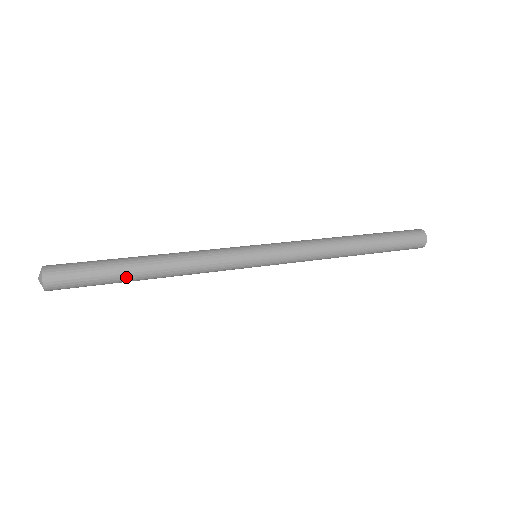
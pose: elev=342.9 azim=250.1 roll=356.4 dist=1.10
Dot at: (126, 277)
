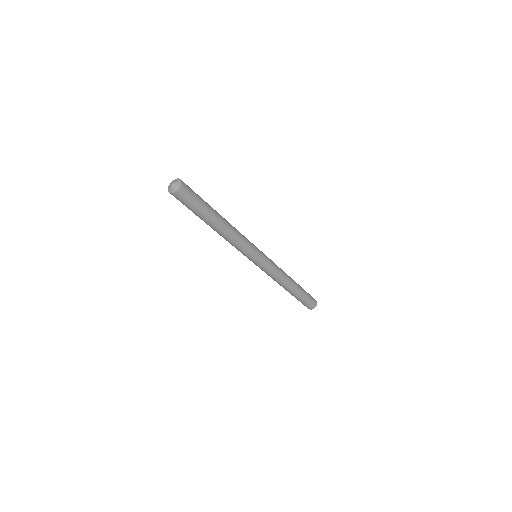
Dot at: (211, 217)
